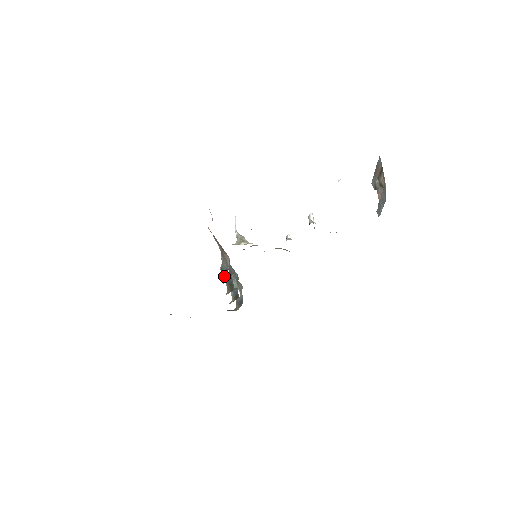
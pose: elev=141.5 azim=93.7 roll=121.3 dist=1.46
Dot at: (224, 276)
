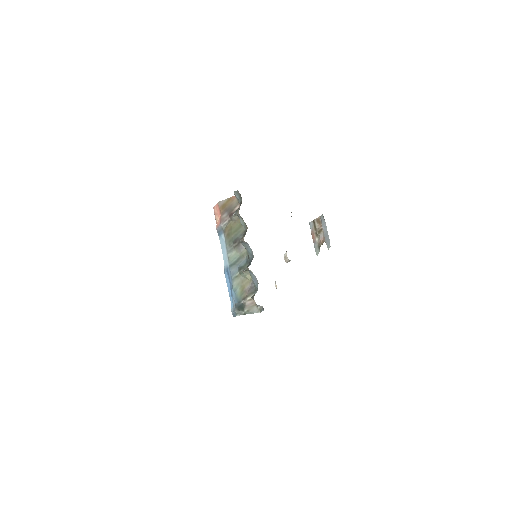
Dot at: (238, 208)
